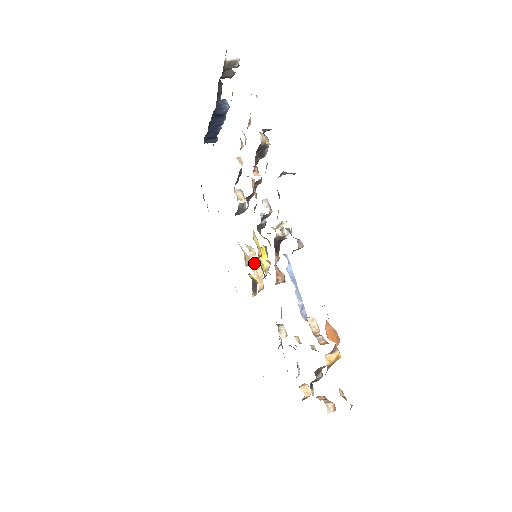
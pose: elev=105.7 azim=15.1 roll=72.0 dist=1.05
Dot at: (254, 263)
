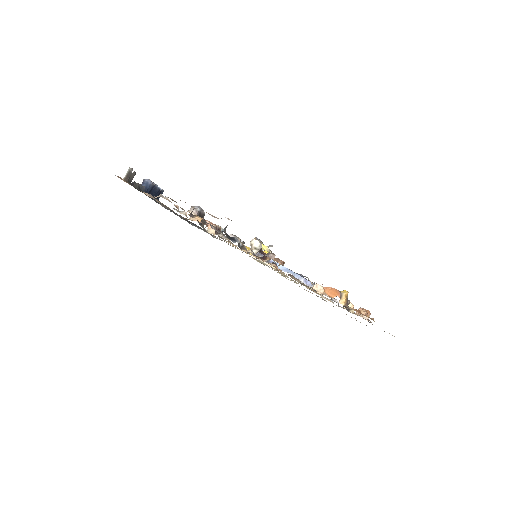
Dot at: occluded
